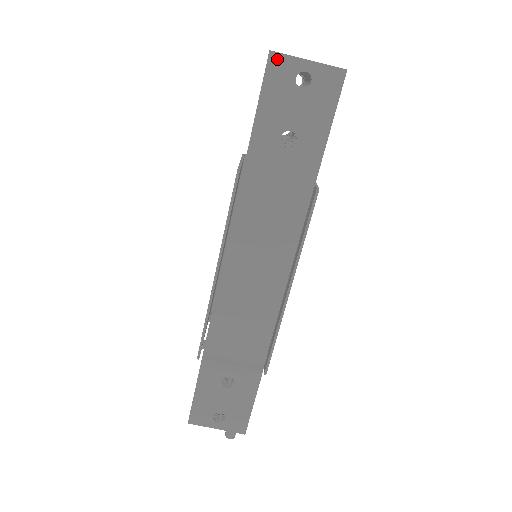
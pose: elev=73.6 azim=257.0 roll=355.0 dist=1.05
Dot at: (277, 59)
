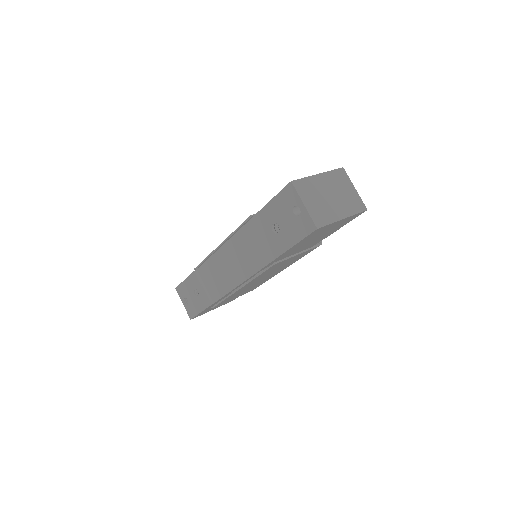
Dot at: (292, 189)
